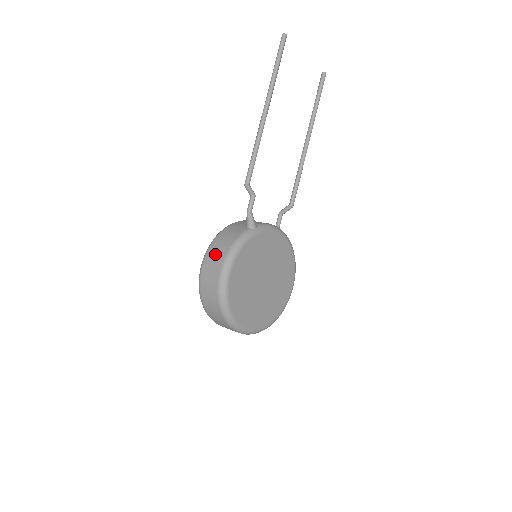
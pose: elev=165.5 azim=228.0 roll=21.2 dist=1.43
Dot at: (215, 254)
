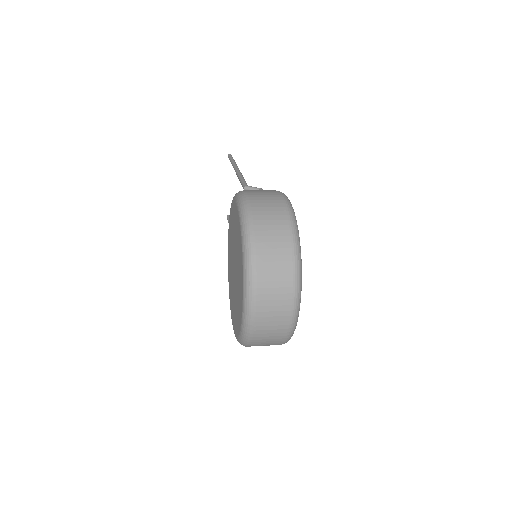
Dot at: (258, 190)
